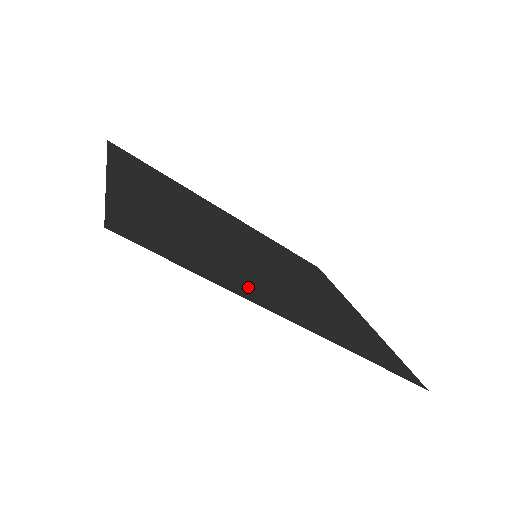
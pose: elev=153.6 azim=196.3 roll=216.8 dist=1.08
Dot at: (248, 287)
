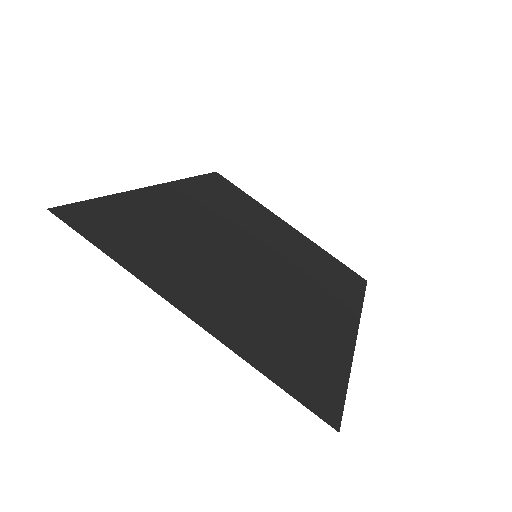
Dot at: (331, 335)
